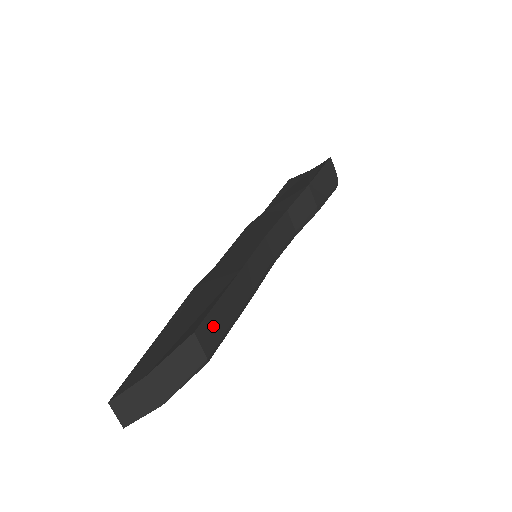
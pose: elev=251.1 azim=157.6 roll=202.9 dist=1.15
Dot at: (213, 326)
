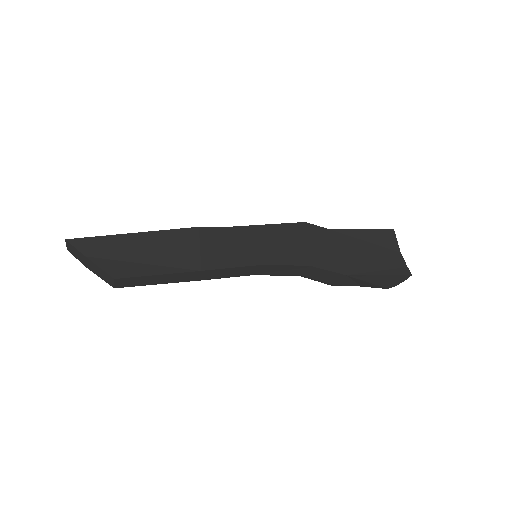
Dot at: (137, 281)
